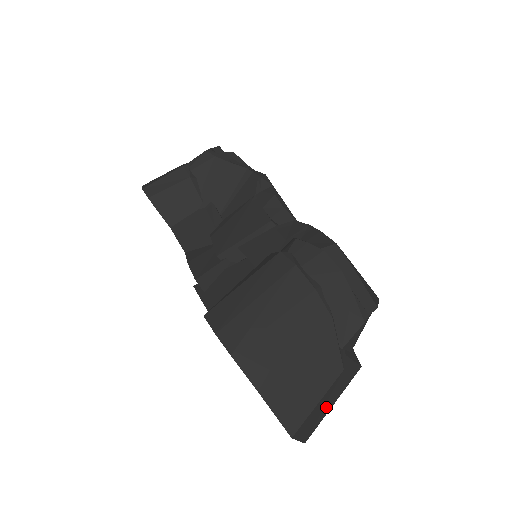
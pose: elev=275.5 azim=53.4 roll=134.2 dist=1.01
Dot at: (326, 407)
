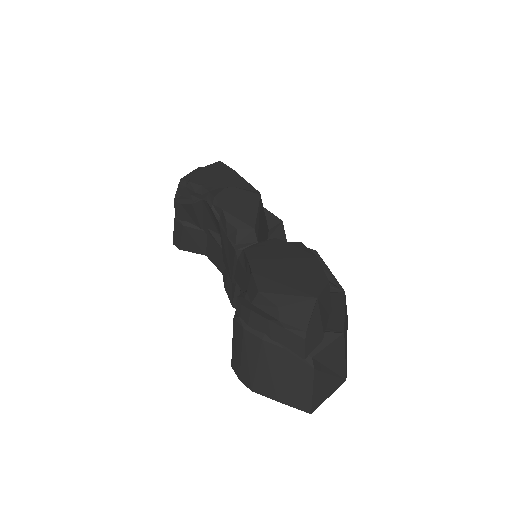
Dot at: (338, 365)
